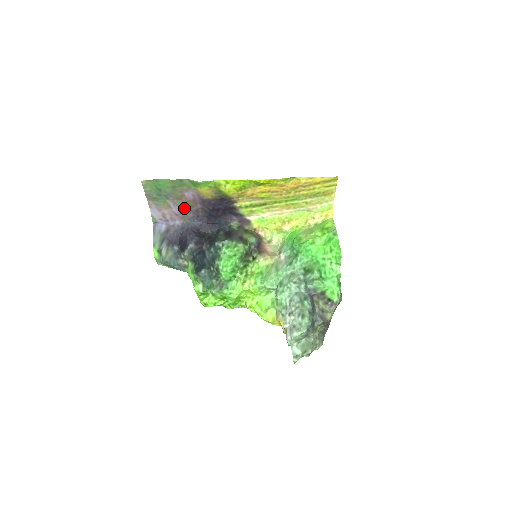
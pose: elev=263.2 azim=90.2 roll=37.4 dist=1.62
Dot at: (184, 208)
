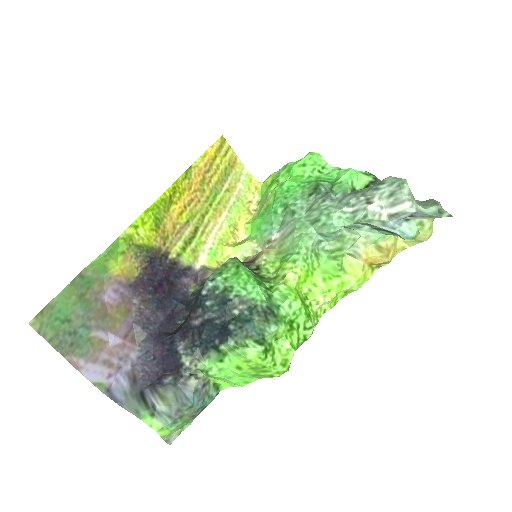
Dot at: (122, 326)
